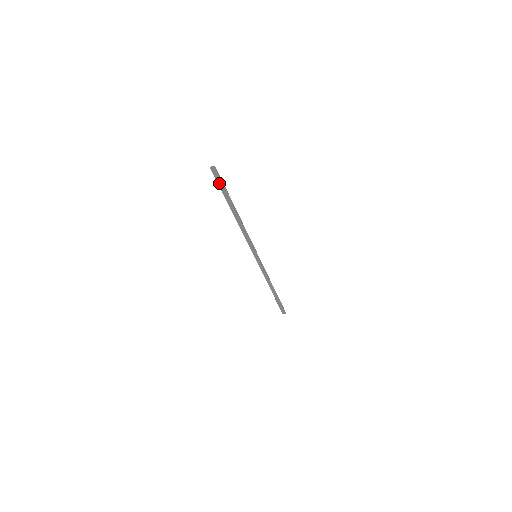
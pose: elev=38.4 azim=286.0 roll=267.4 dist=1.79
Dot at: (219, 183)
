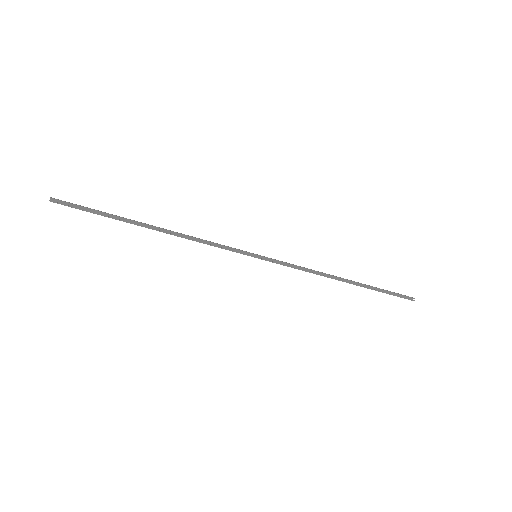
Dot at: (81, 209)
